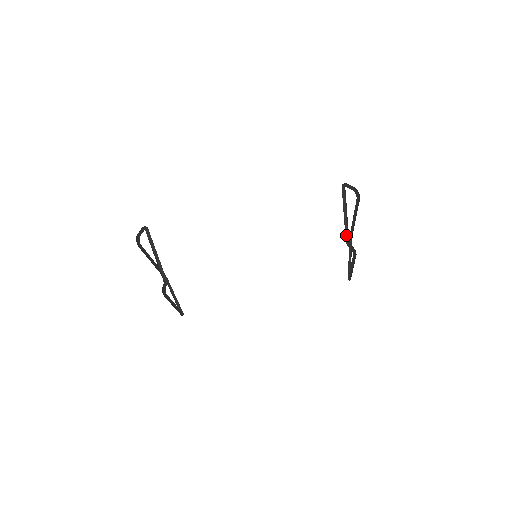
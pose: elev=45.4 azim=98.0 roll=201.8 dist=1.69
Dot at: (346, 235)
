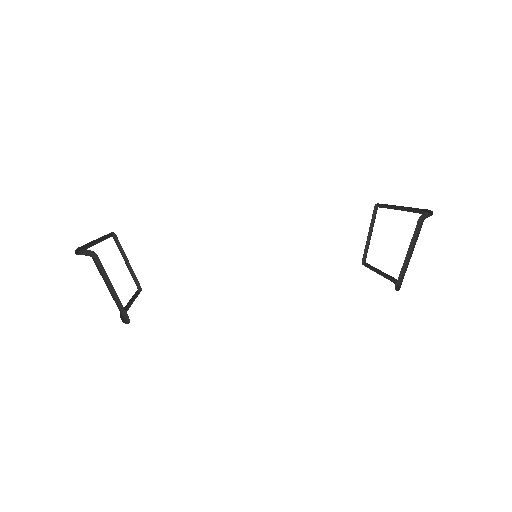
Dot at: (398, 278)
